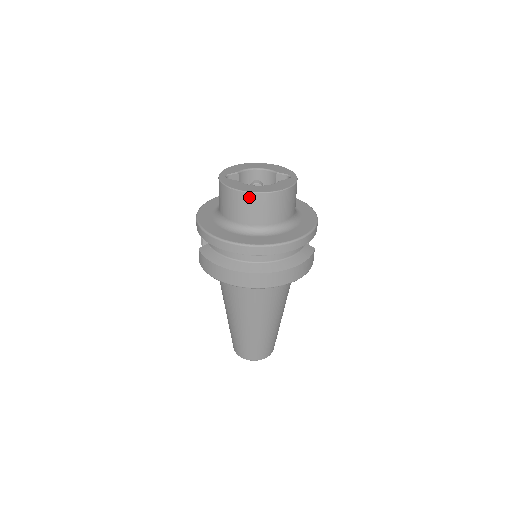
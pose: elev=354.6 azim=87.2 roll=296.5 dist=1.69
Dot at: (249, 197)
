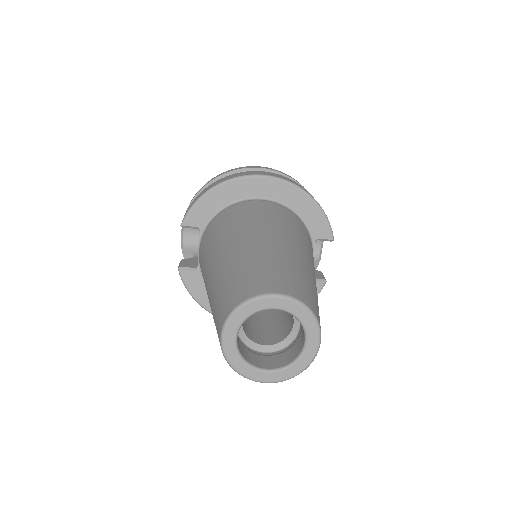
Dot at: occluded
